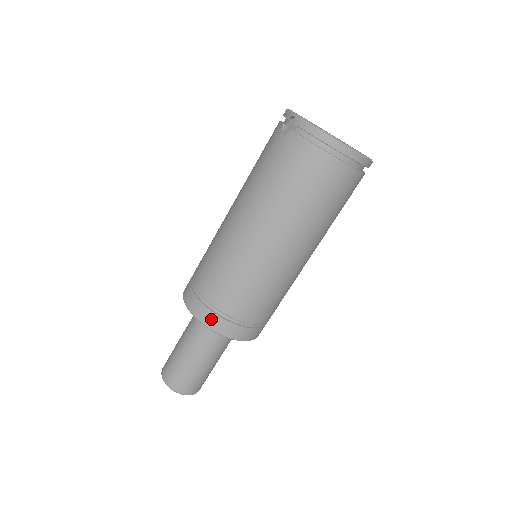
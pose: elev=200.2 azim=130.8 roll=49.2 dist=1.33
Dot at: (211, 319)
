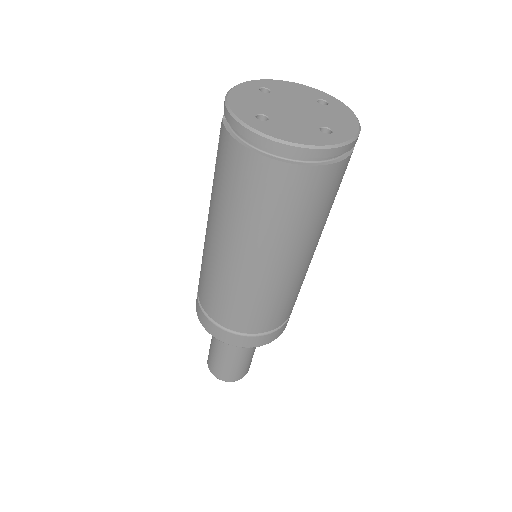
Dot at: (205, 322)
